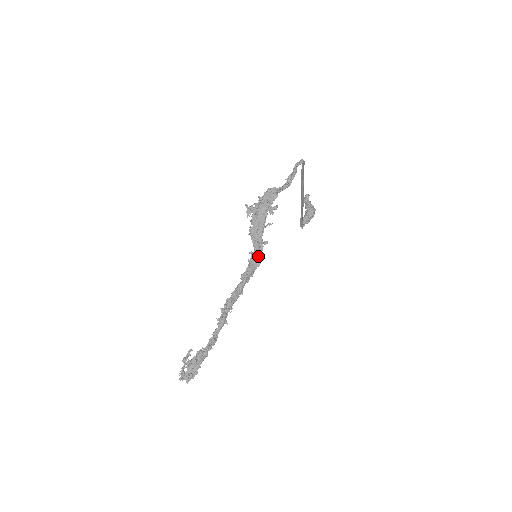
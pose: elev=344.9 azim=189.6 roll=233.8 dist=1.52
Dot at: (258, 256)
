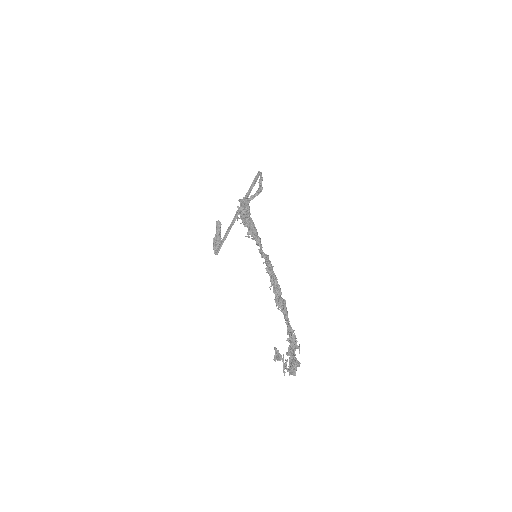
Dot at: (263, 252)
